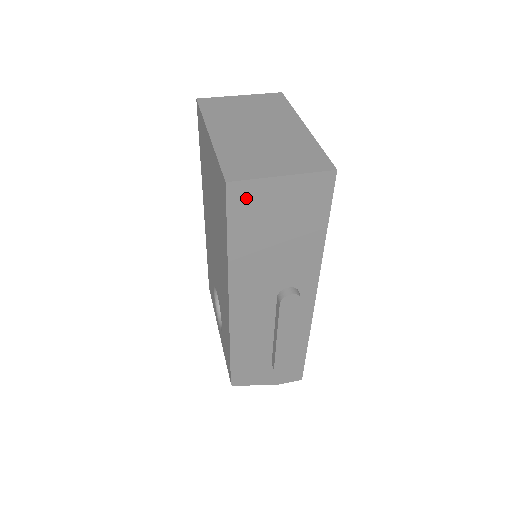
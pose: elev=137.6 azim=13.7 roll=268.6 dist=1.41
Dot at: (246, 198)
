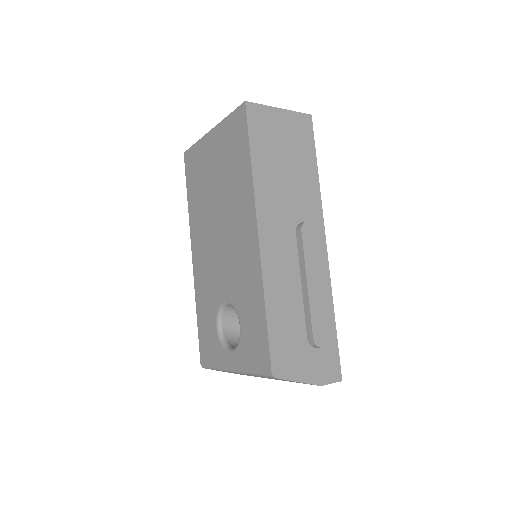
Dot at: (259, 119)
